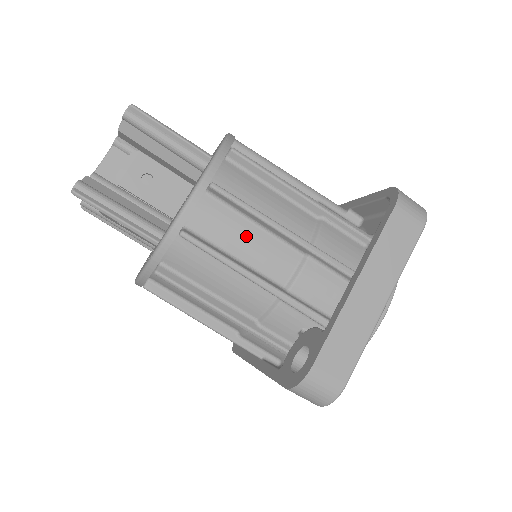
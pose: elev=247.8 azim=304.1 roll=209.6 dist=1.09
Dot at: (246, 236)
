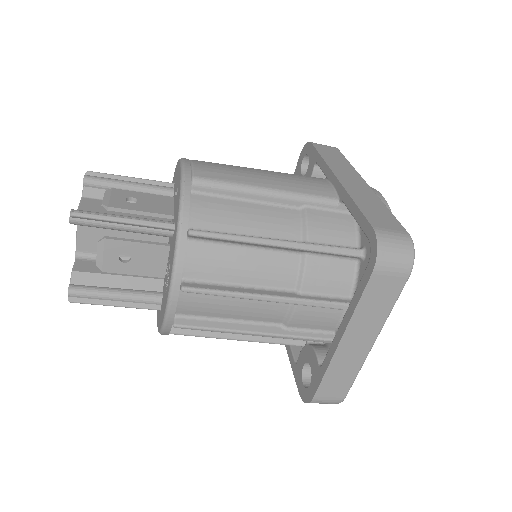
Dot at: (232, 305)
